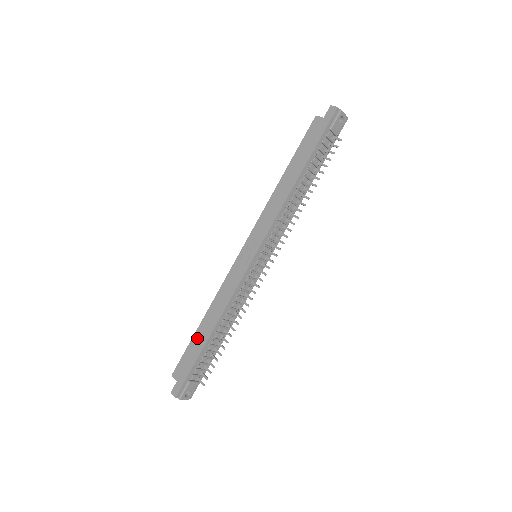
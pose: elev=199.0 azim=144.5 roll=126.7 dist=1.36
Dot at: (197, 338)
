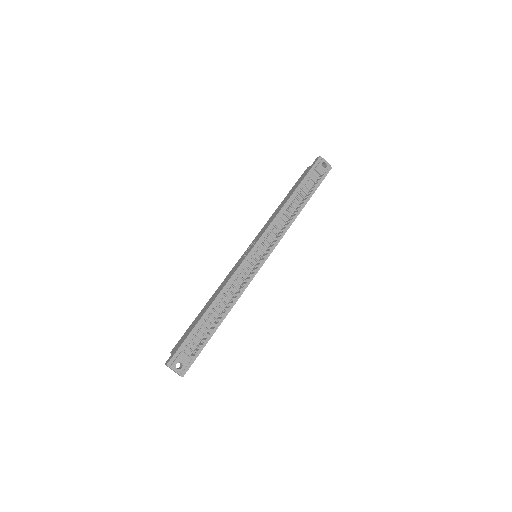
Dot at: (197, 317)
